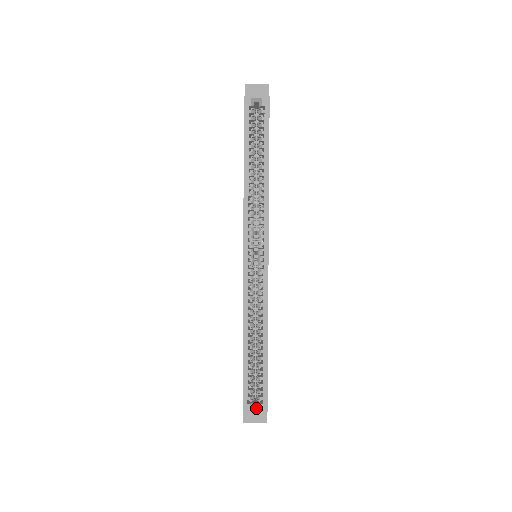
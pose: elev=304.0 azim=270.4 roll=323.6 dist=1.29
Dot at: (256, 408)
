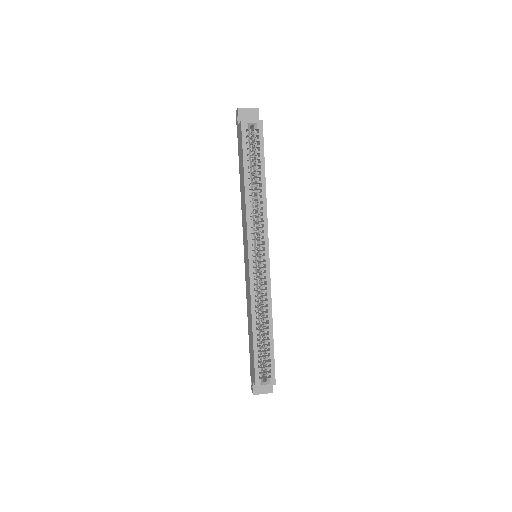
Dot at: (266, 382)
